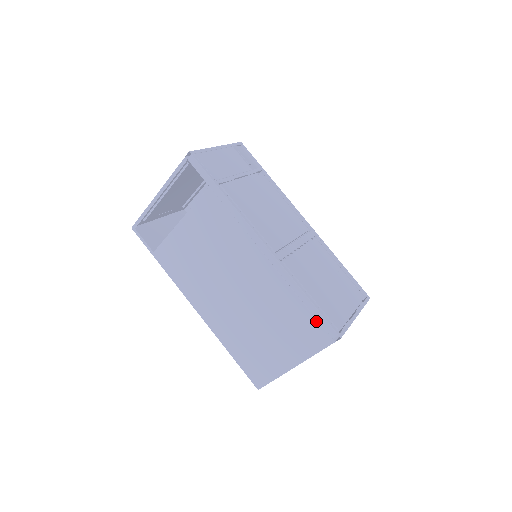
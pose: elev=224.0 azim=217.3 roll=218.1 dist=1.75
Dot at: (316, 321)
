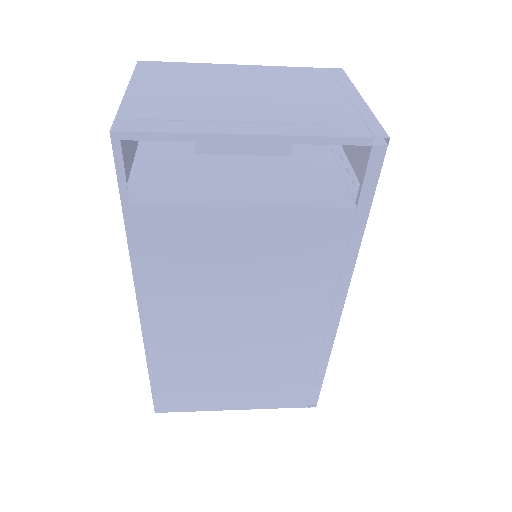
Dot at: (309, 389)
